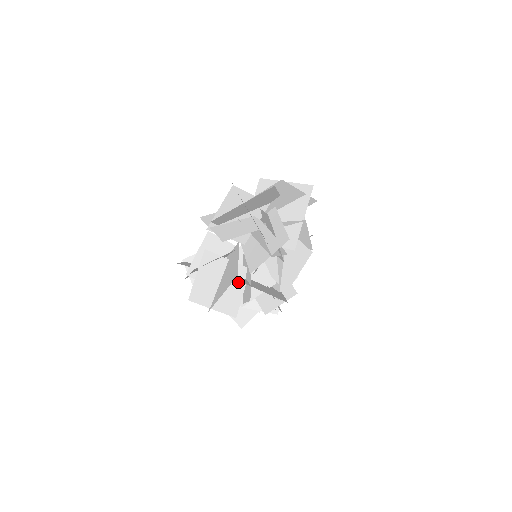
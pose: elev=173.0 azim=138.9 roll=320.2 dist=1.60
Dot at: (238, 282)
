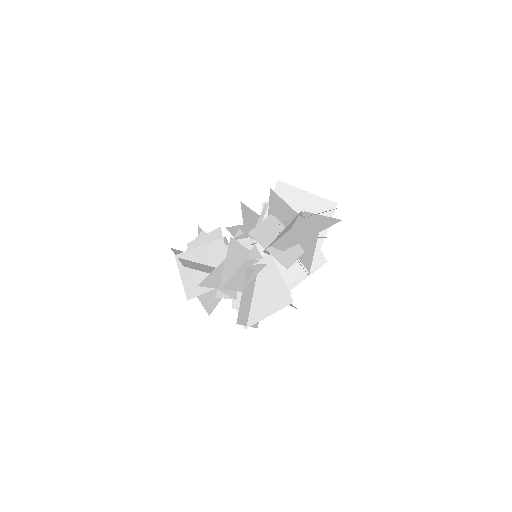
Dot at: occluded
